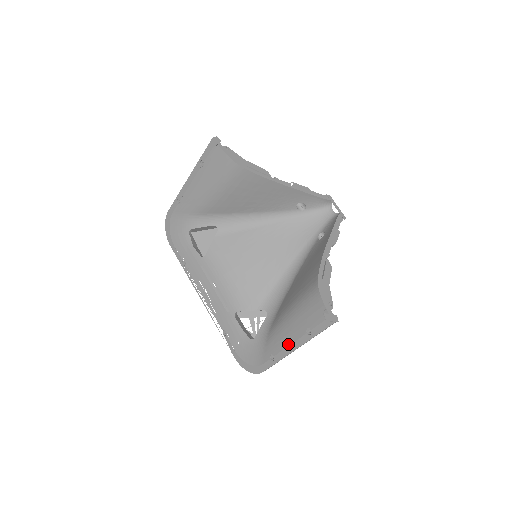
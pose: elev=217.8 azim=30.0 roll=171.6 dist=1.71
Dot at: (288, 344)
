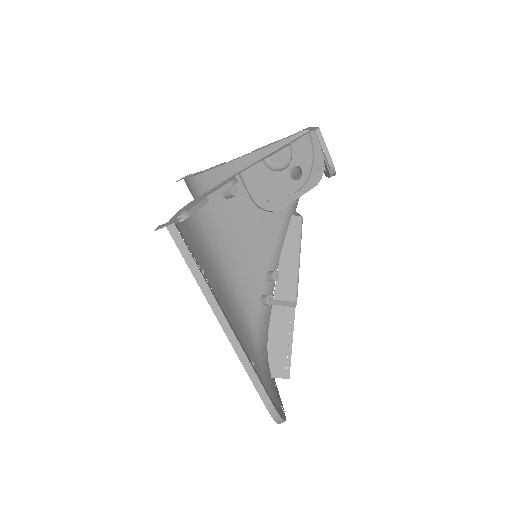
Dot at: occluded
